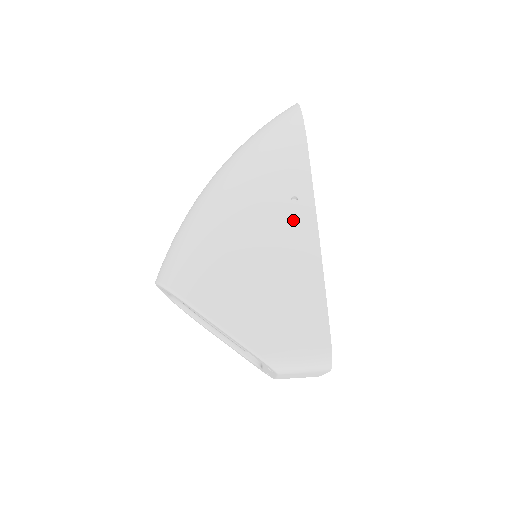
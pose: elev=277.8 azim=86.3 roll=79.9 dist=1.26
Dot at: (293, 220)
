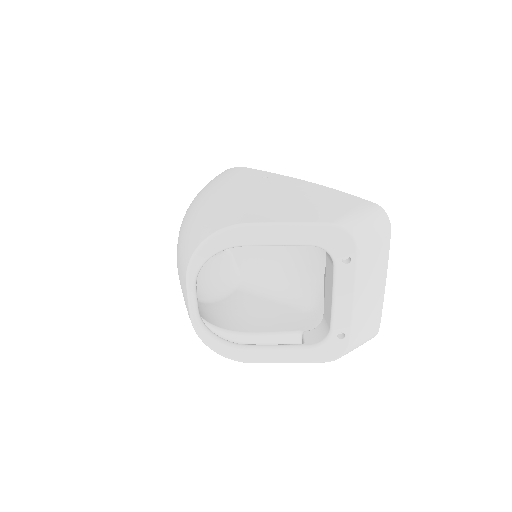
Dot at: (275, 181)
